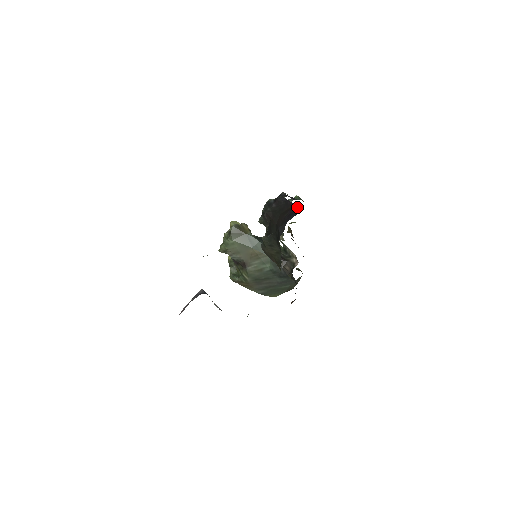
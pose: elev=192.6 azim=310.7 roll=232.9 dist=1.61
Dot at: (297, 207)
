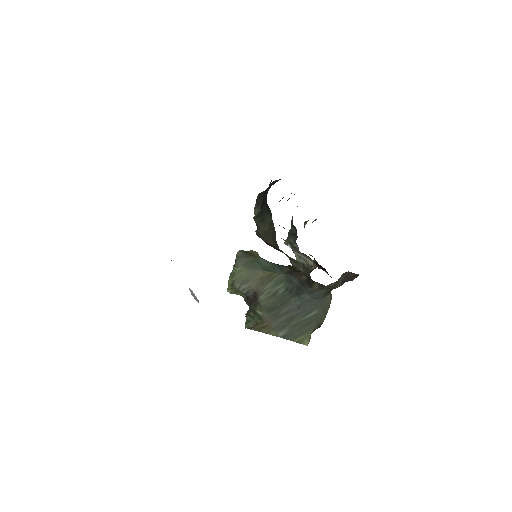
Dot at: occluded
